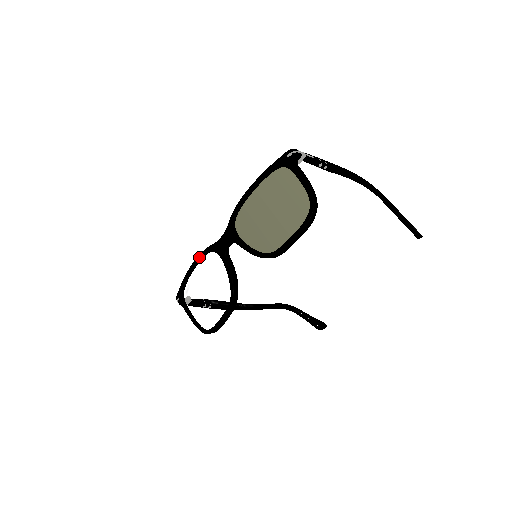
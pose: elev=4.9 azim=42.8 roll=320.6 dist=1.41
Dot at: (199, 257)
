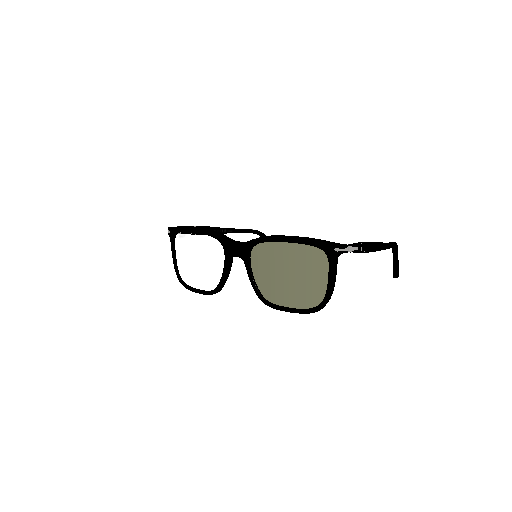
Dot at: (206, 233)
